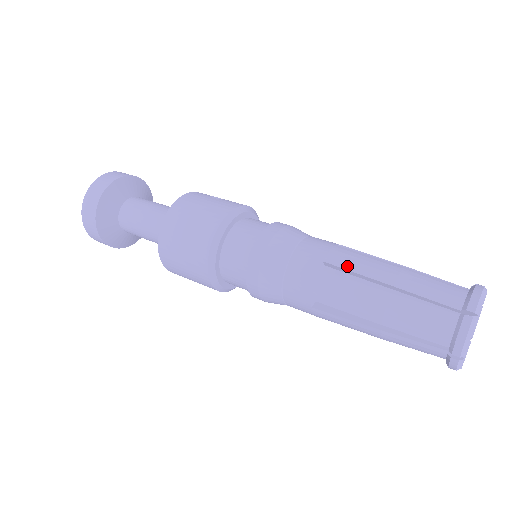
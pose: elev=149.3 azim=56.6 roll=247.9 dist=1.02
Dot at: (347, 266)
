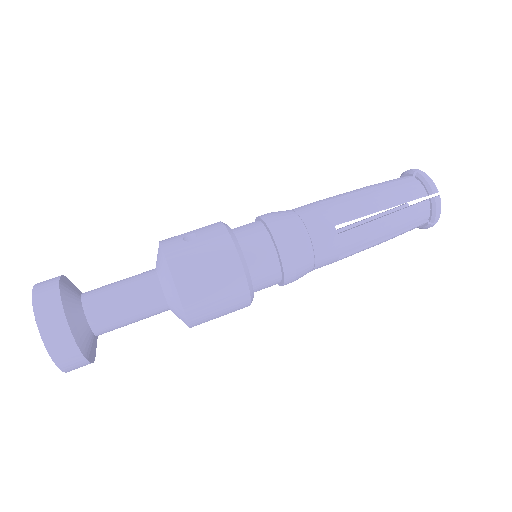
Dot at: (352, 217)
